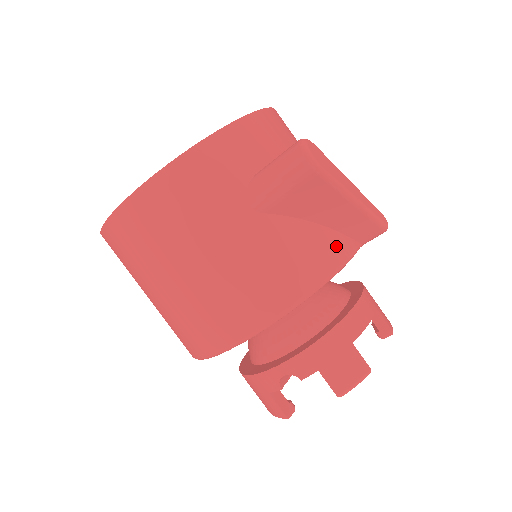
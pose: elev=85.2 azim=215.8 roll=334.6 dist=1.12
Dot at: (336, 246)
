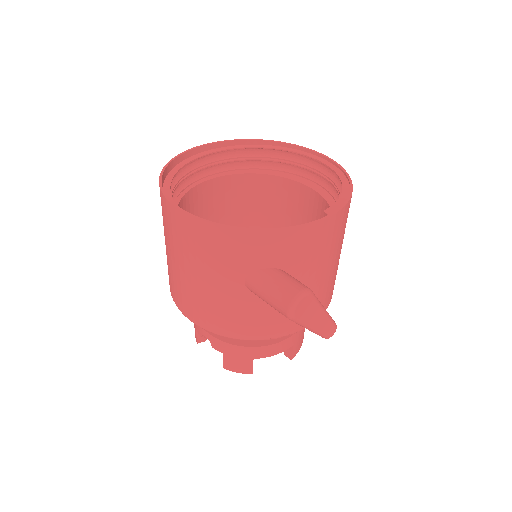
Dot at: (284, 327)
